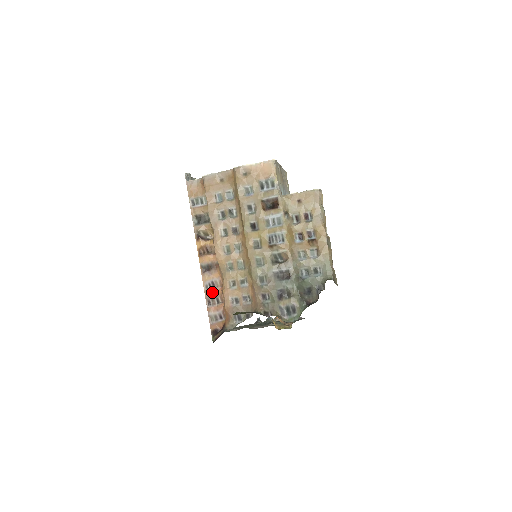
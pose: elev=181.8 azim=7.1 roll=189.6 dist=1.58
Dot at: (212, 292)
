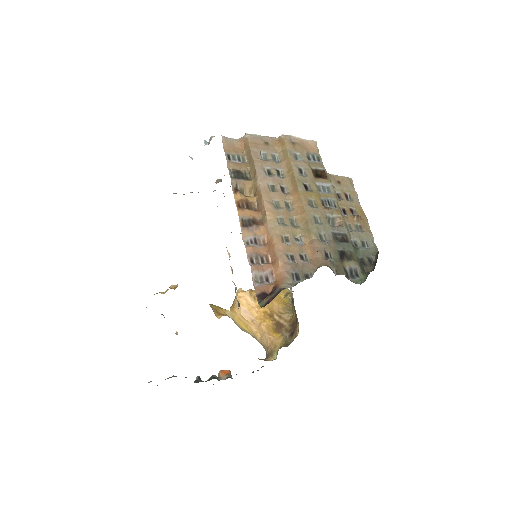
Dot at: (255, 249)
